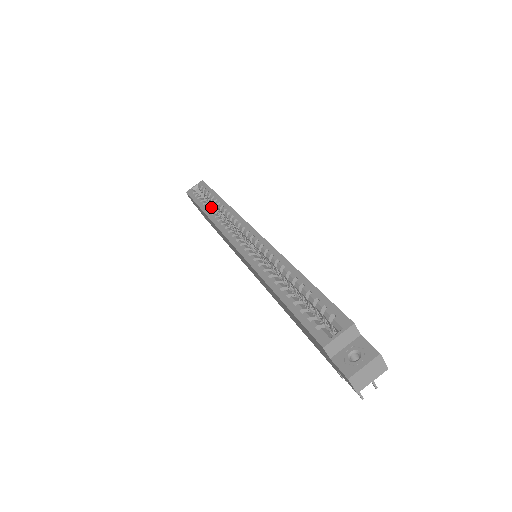
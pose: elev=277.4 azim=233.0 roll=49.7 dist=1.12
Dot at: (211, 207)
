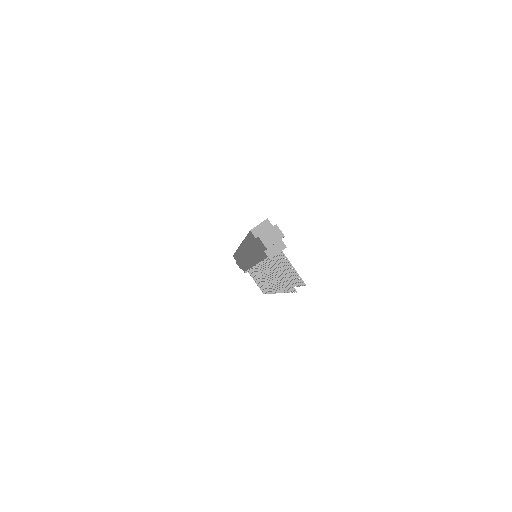
Dot at: occluded
